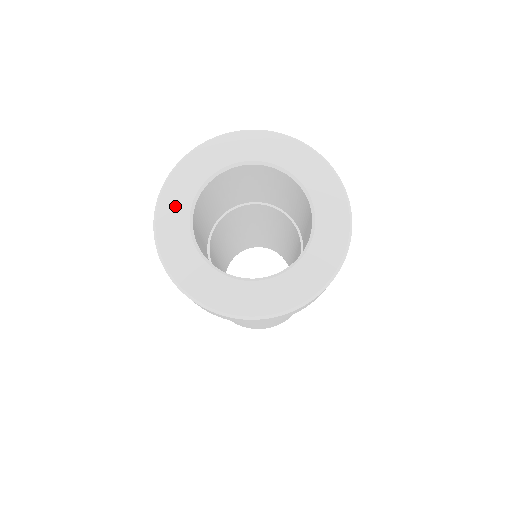
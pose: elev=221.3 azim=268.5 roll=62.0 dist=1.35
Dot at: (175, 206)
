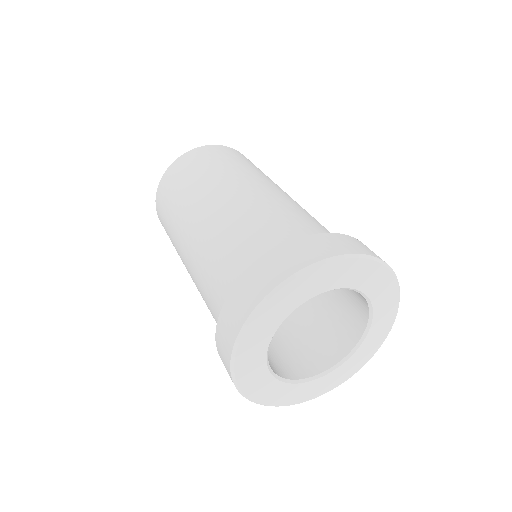
Dot at: (295, 295)
